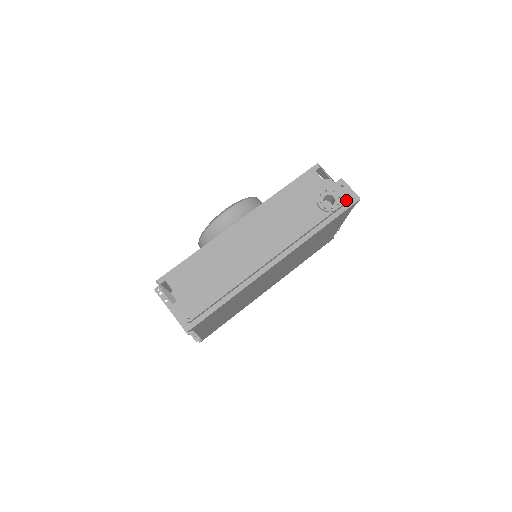
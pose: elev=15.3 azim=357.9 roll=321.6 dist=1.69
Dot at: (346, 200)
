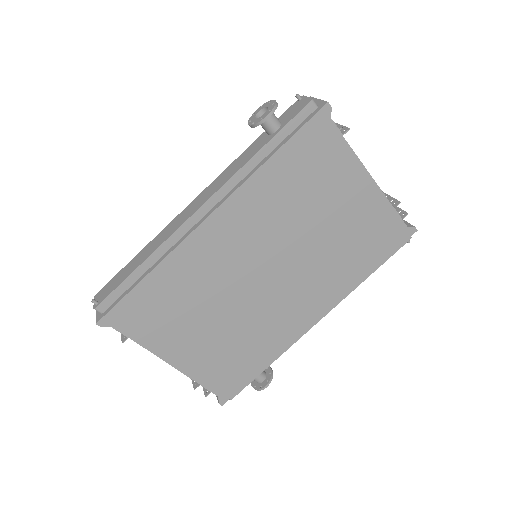
Dot at: (300, 110)
